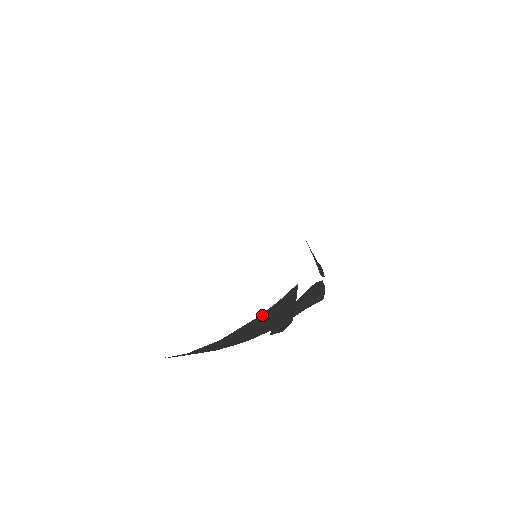
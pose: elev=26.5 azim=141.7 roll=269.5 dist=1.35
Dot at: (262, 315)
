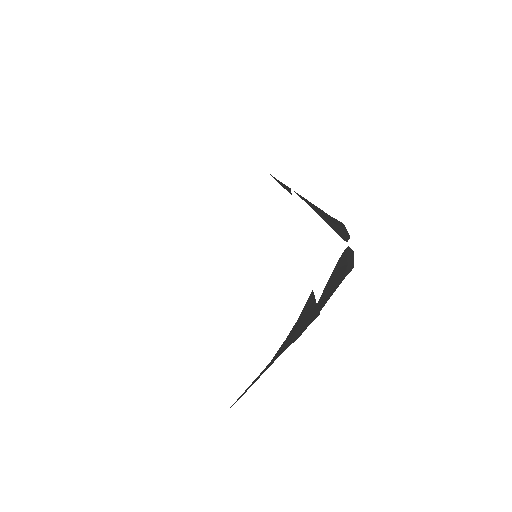
Dot at: (274, 356)
